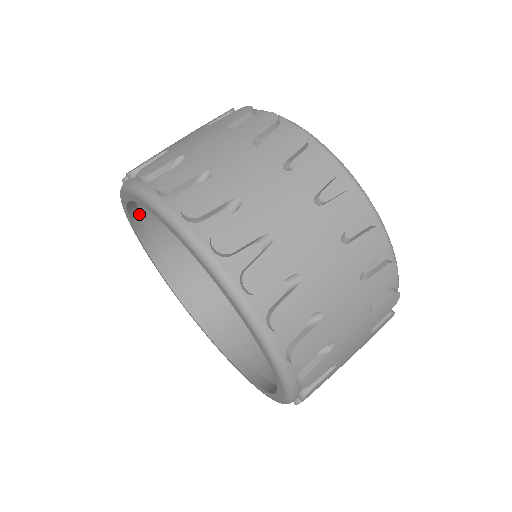
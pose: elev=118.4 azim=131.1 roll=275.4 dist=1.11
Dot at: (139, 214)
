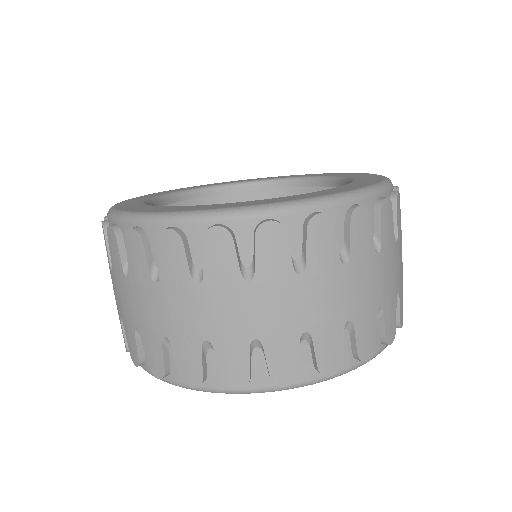
Dot at: occluded
